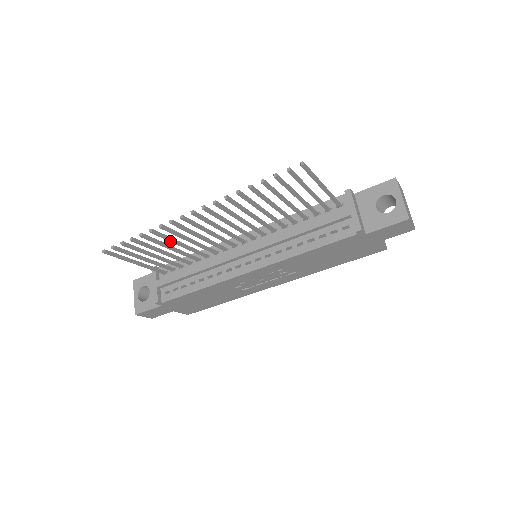
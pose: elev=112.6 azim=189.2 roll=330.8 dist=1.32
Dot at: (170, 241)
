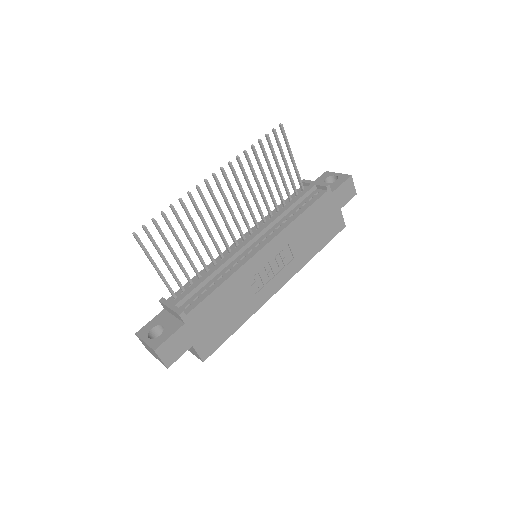
Dot at: (192, 222)
